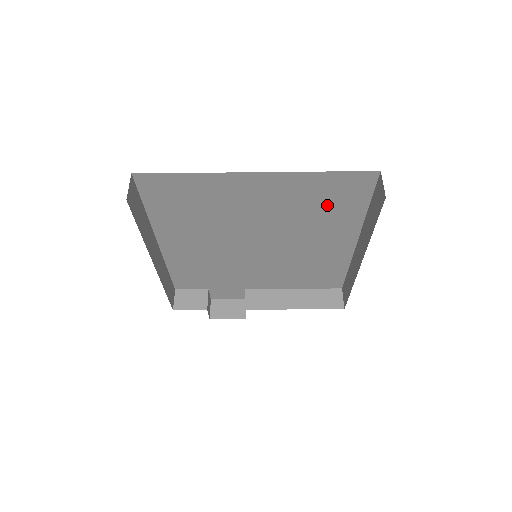
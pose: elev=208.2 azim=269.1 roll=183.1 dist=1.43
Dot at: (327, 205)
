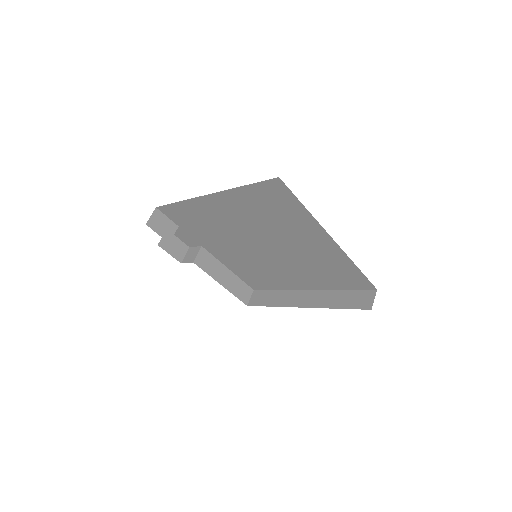
Dot at: (330, 273)
